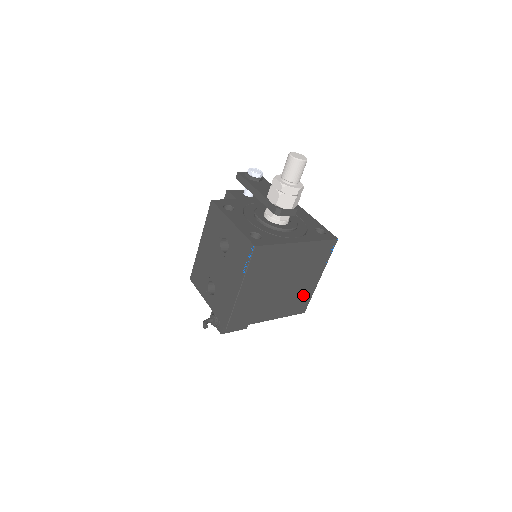
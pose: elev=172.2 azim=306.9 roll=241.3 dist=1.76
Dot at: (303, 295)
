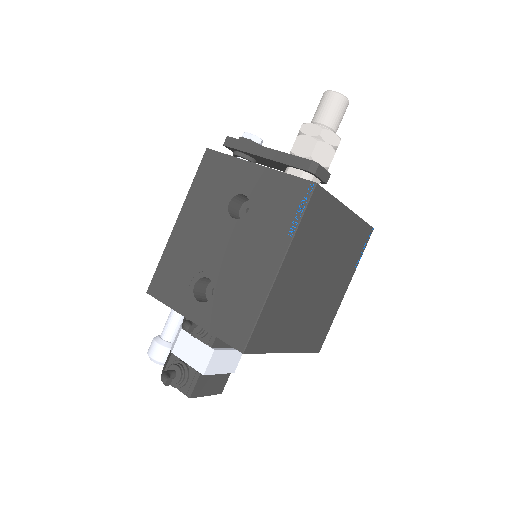
Dot at: (326, 316)
